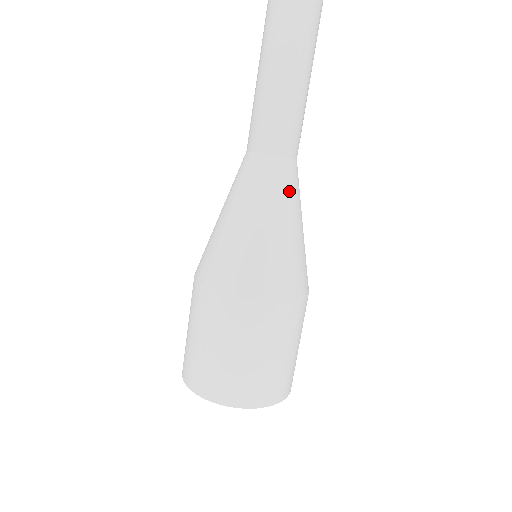
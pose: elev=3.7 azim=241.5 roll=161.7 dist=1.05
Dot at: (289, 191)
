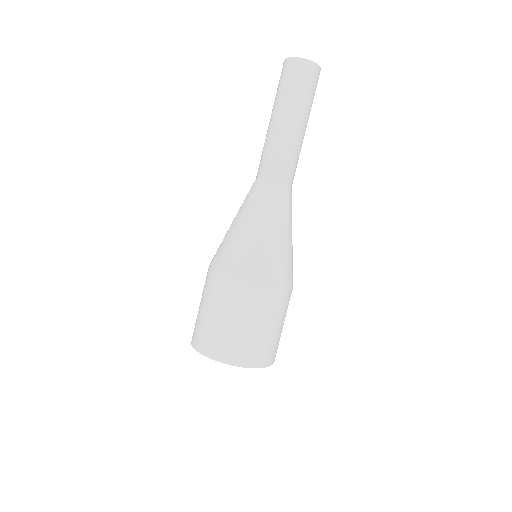
Dot at: (284, 208)
